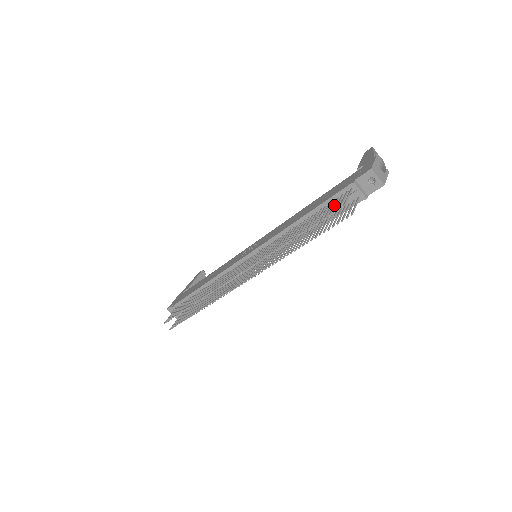
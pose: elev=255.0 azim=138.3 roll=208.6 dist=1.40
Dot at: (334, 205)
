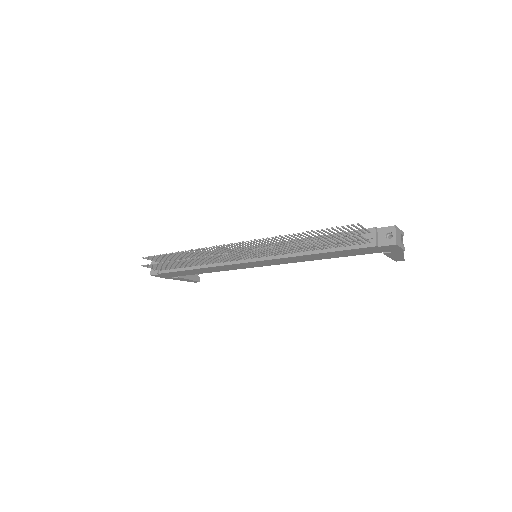
Dot at: (349, 230)
